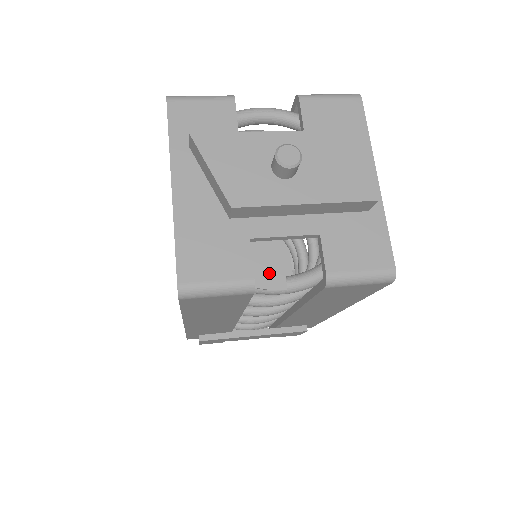
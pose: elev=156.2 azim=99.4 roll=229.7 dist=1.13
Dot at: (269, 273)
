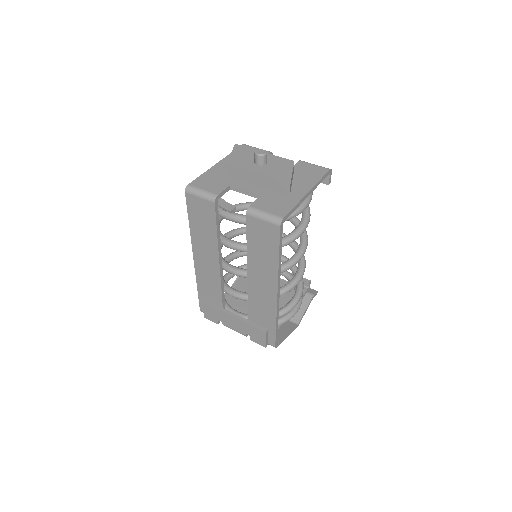
Dot at: (229, 204)
